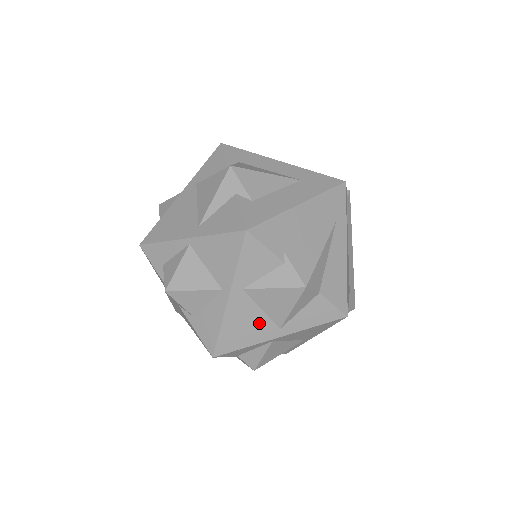
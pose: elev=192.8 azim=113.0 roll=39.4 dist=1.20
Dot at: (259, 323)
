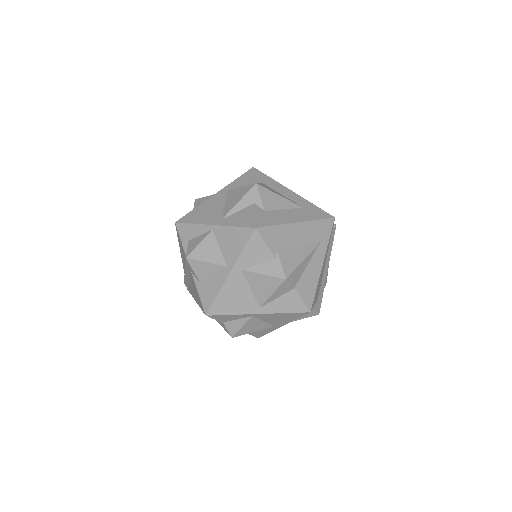
Dot at: (246, 299)
